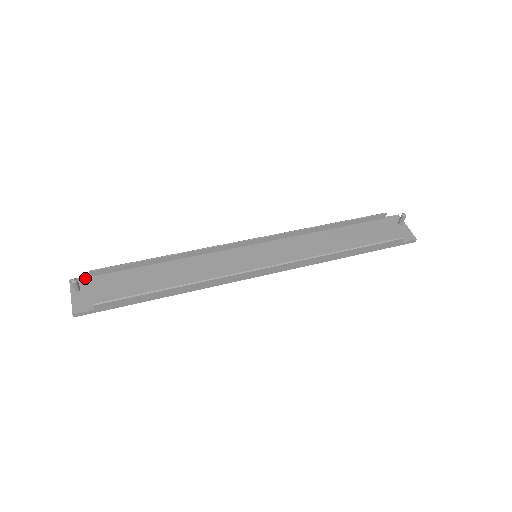
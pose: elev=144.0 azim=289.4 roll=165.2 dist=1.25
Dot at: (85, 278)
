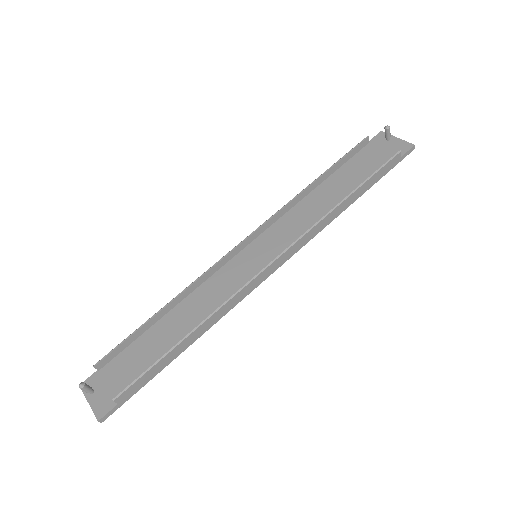
Dot at: (94, 375)
